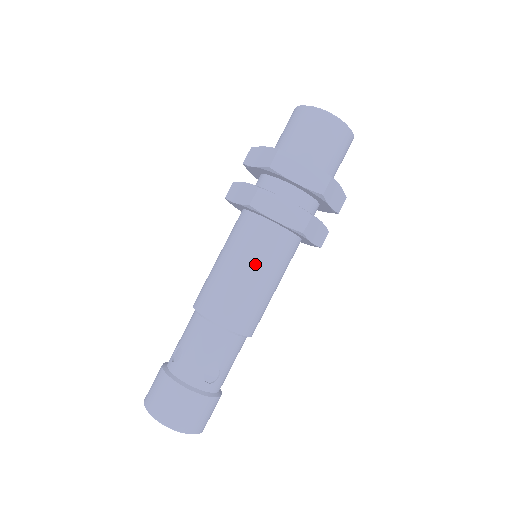
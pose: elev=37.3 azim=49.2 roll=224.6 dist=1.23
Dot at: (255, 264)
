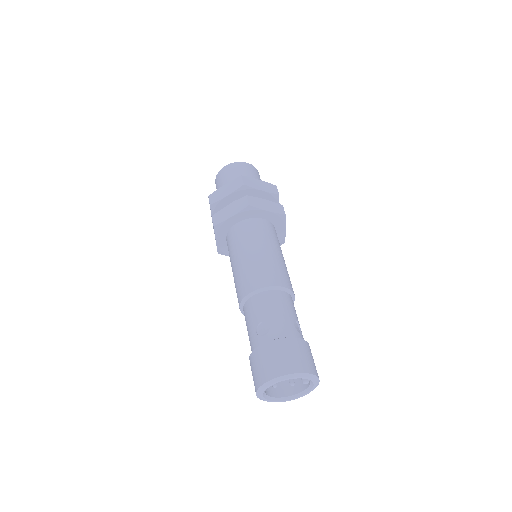
Dot at: (271, 244)
